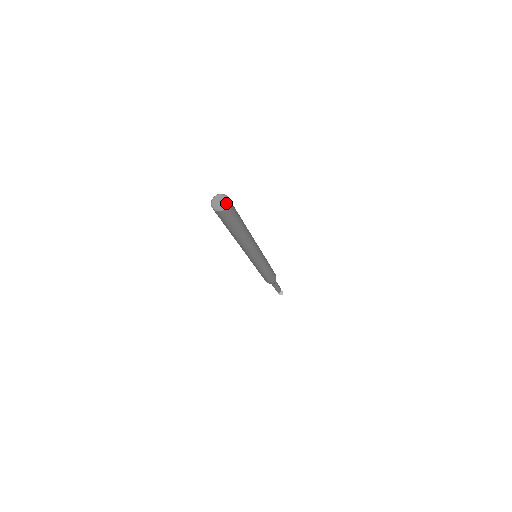
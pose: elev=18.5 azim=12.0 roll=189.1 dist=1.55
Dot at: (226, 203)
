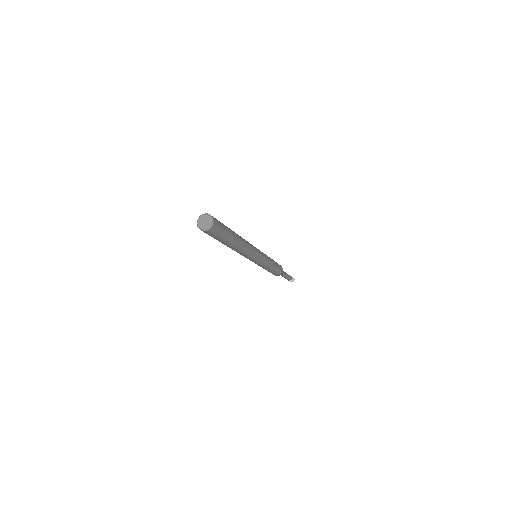
Dot at: (209, 225)
